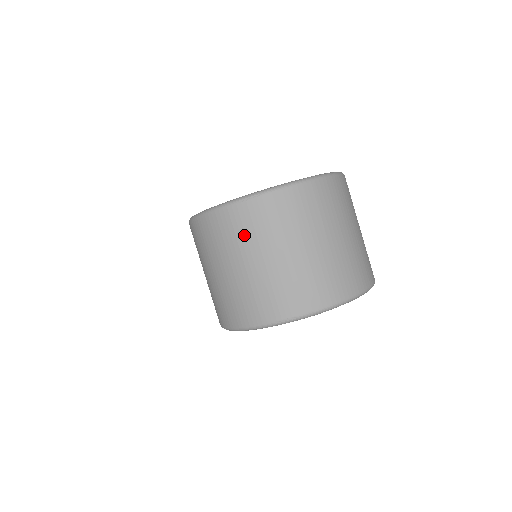
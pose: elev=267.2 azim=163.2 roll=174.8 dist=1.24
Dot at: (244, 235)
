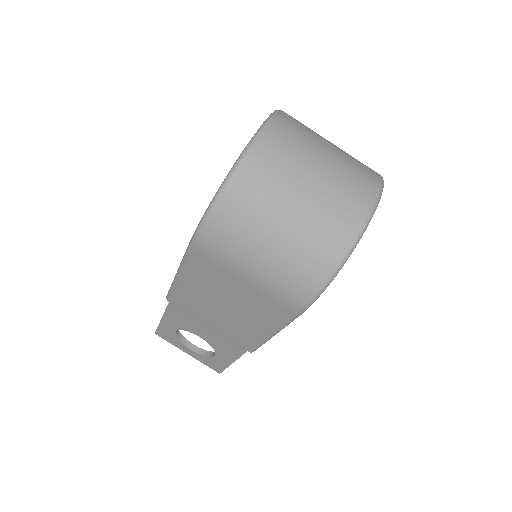
Dot at: (270, 184)
